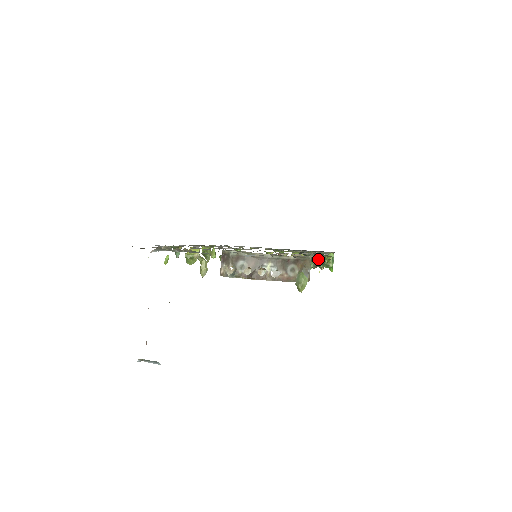
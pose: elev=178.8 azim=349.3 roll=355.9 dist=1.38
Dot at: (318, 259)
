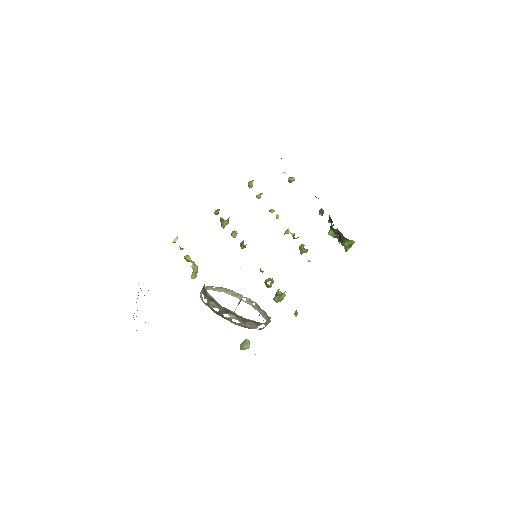
Dot at: (340, 236)
